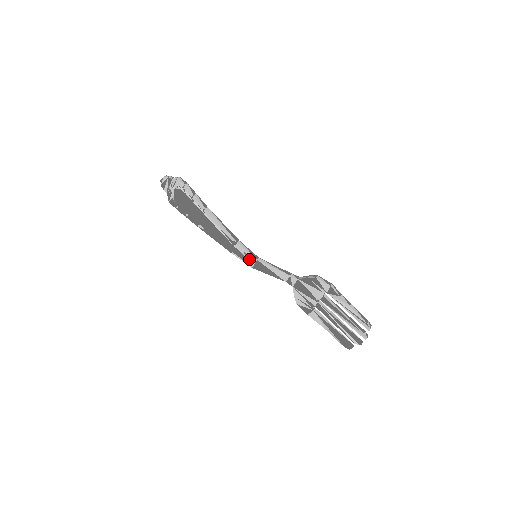
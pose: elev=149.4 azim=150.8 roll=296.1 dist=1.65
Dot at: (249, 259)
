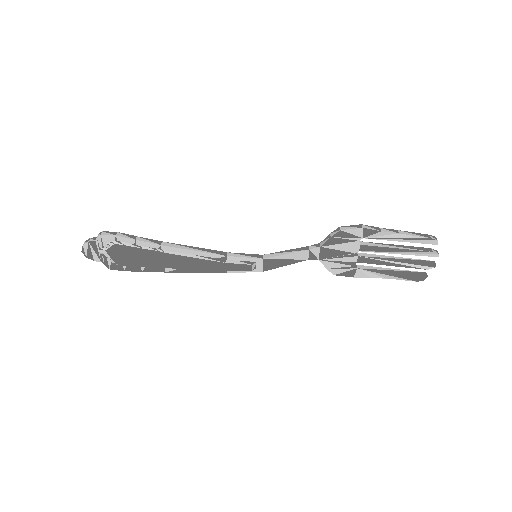
Dot at: (253, 264)
